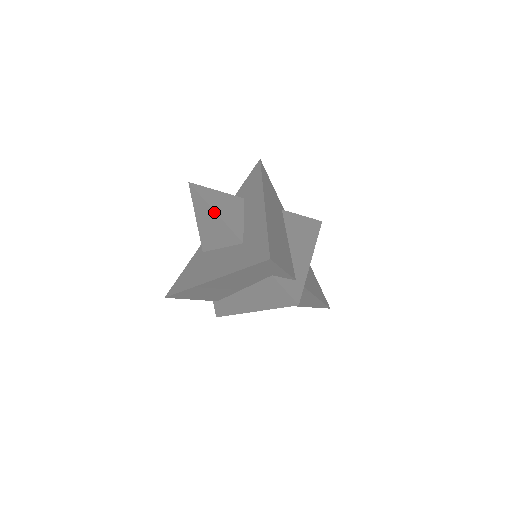
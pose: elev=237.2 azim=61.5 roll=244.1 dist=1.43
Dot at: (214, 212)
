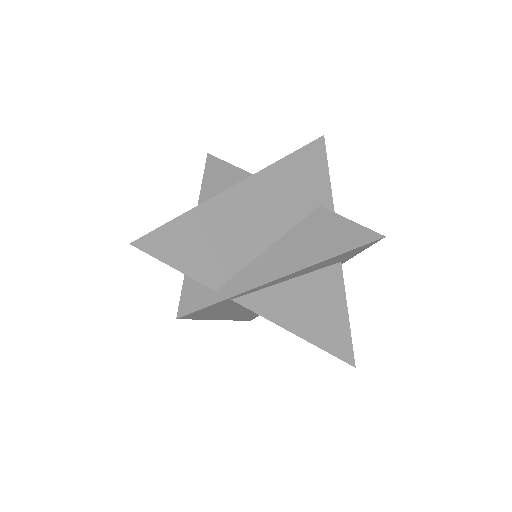
Dot at: (201, 189)
